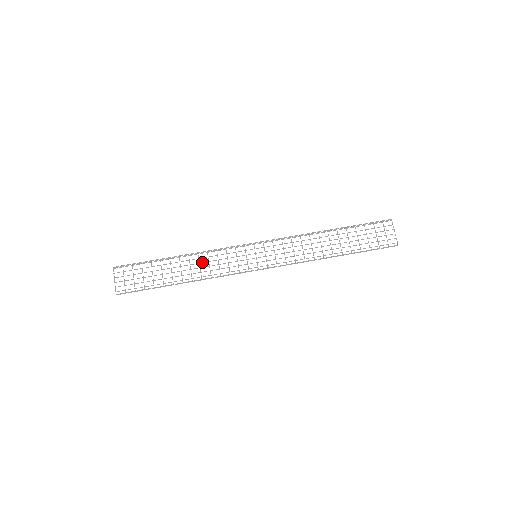
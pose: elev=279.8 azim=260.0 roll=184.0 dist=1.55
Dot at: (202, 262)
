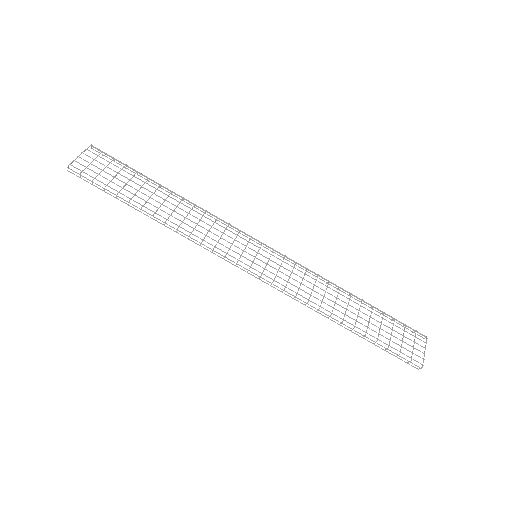
Dot at: occluded
